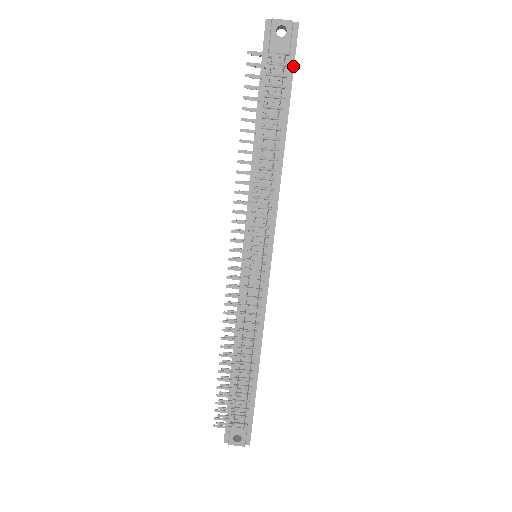
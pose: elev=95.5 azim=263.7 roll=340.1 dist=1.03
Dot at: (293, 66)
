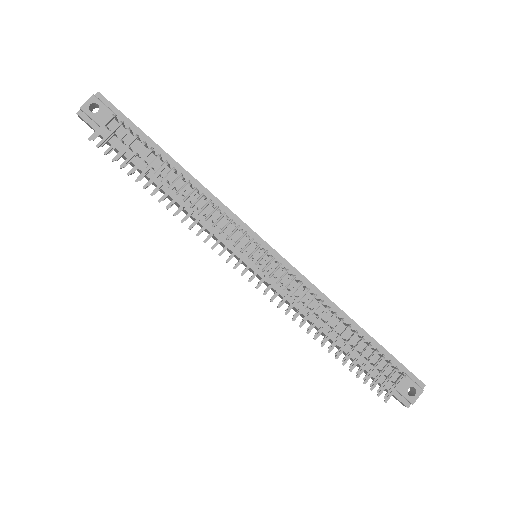
Dot at: (127, 118)
